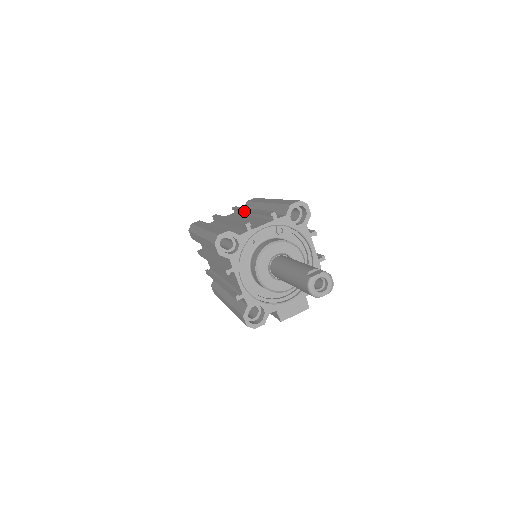
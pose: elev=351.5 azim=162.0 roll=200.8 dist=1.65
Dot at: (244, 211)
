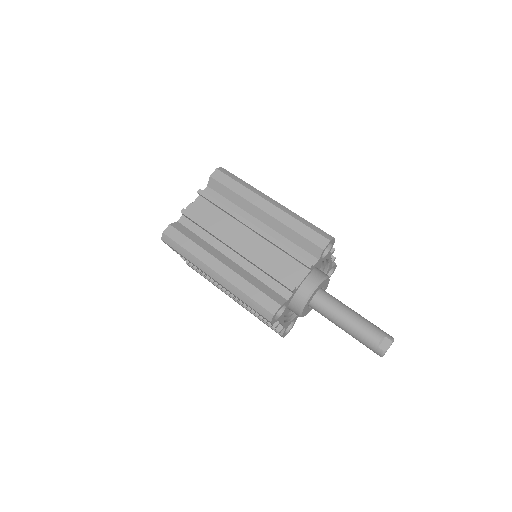
Dot at: (236, 219)
